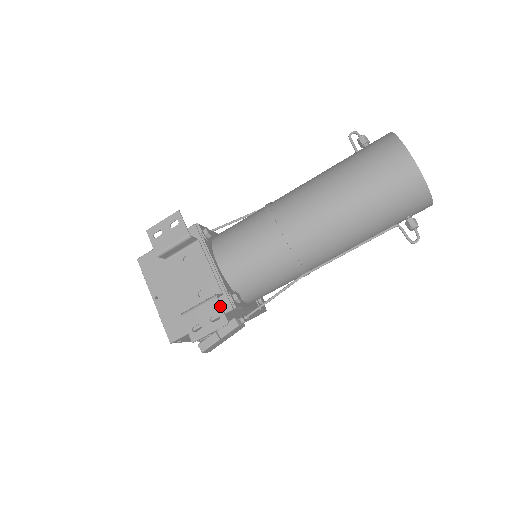
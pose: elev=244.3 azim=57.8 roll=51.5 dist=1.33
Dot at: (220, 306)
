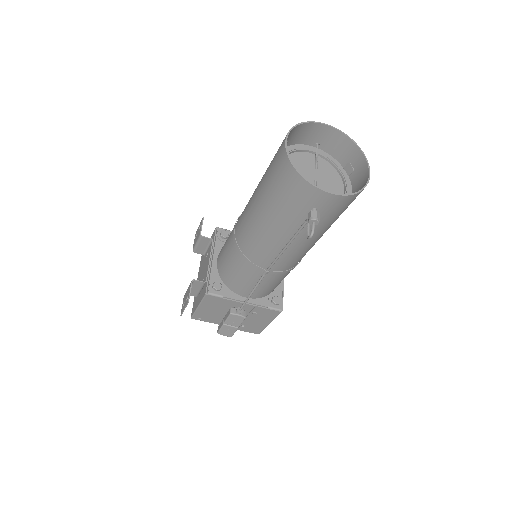
Dot at: (190, 288)
